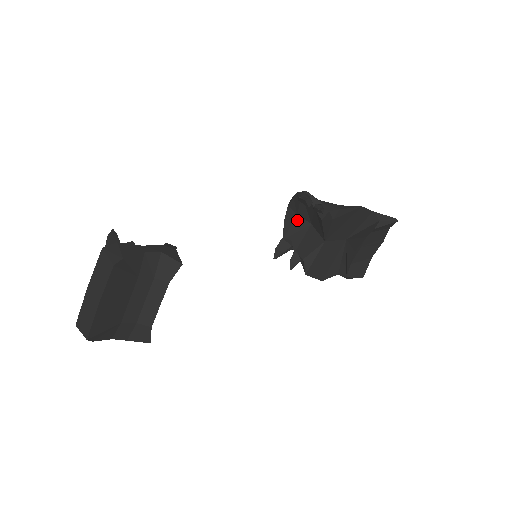
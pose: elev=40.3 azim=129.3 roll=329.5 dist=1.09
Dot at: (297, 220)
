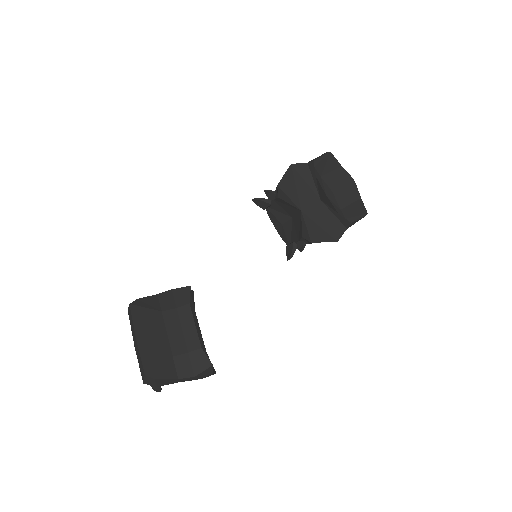
Dot at: (285, 227)
